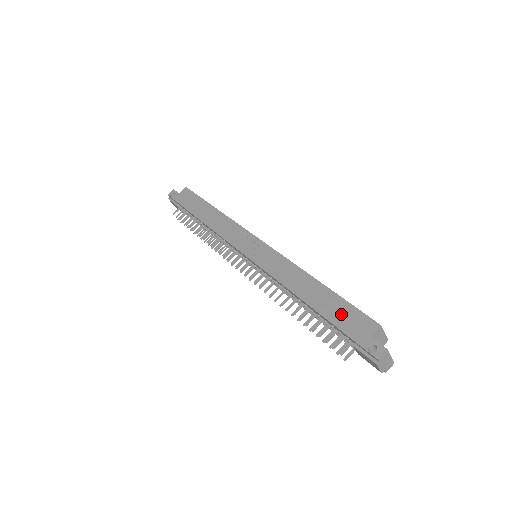
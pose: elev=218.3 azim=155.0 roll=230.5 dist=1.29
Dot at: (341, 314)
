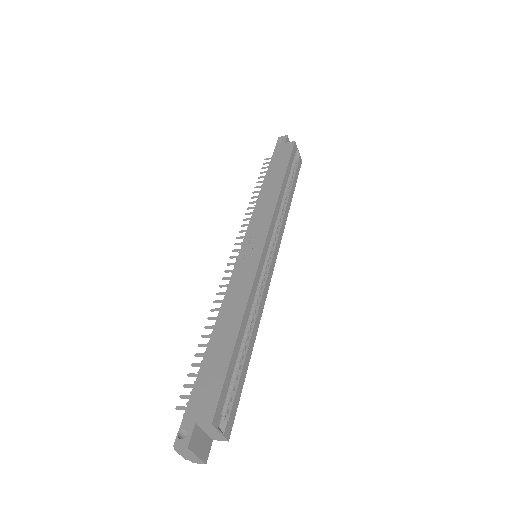
Dot at: (210, 377)
